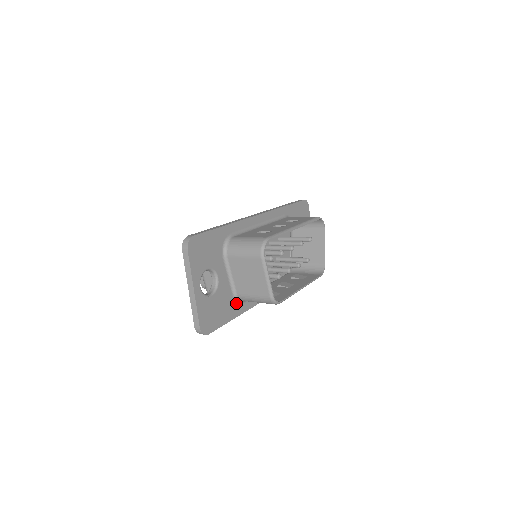
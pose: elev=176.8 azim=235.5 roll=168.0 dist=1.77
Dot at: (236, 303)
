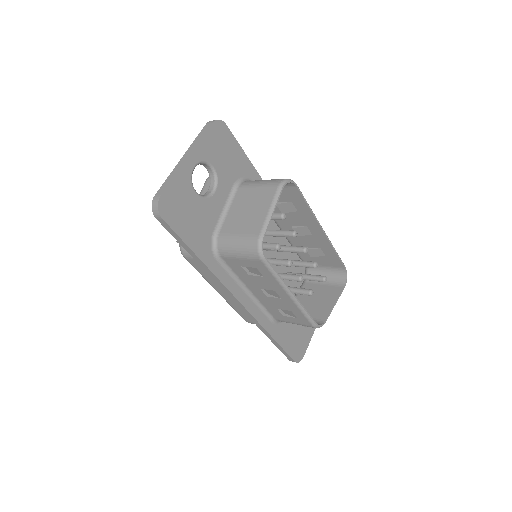
Dot at: (210, 245)
